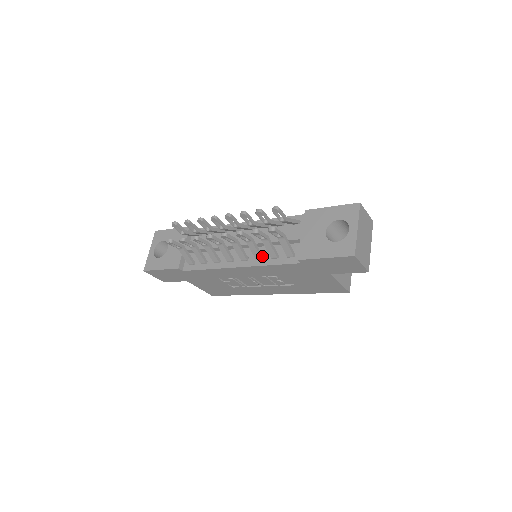
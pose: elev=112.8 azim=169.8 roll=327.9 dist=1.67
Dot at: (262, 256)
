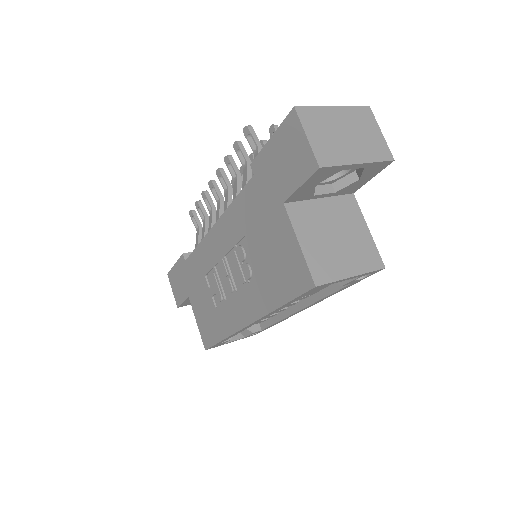
Dot at: occluded
